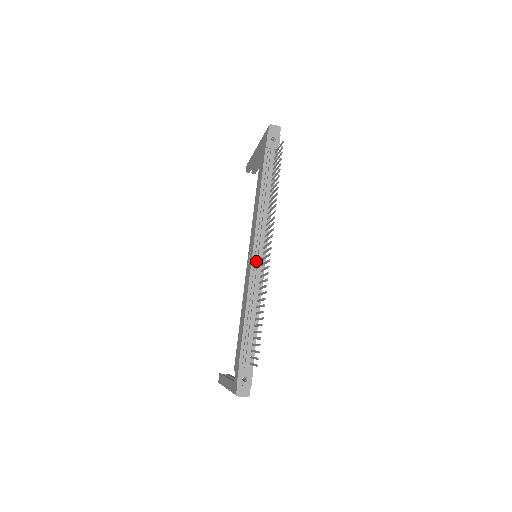
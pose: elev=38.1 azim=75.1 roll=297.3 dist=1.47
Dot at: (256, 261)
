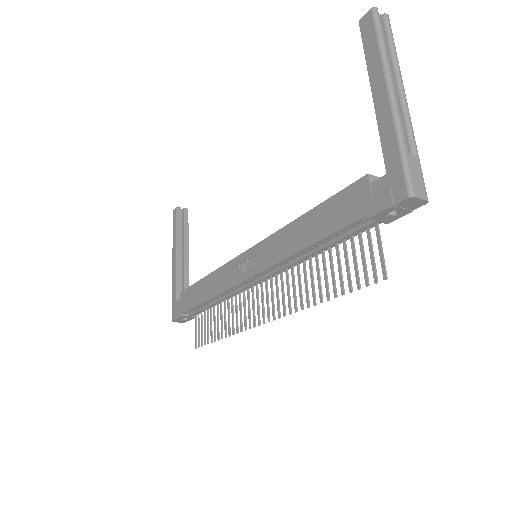
Dot at: (247, 283)
